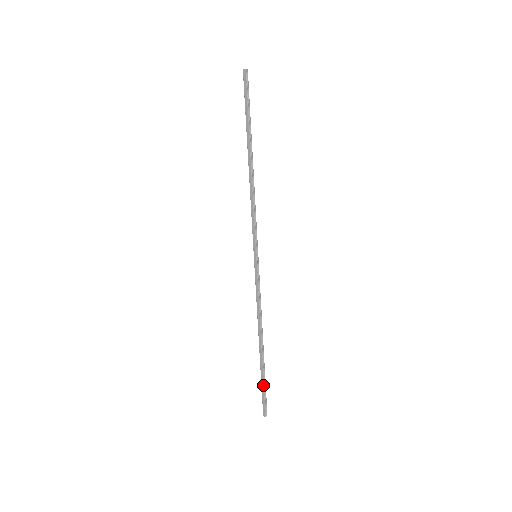
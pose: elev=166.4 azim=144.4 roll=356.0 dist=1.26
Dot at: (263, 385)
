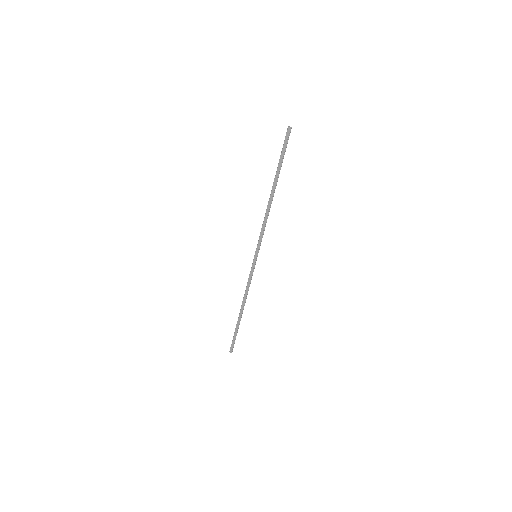
Dot at: (235, 335)
